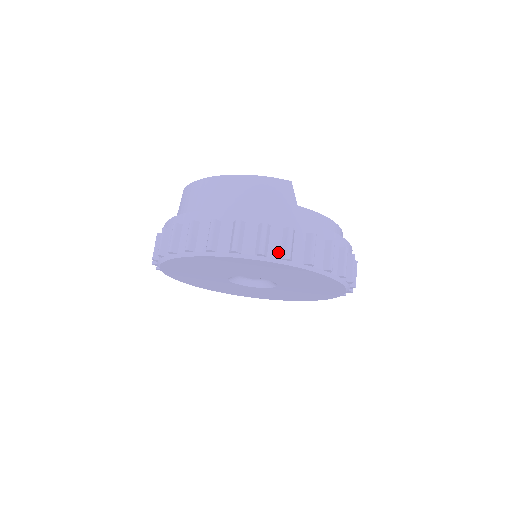
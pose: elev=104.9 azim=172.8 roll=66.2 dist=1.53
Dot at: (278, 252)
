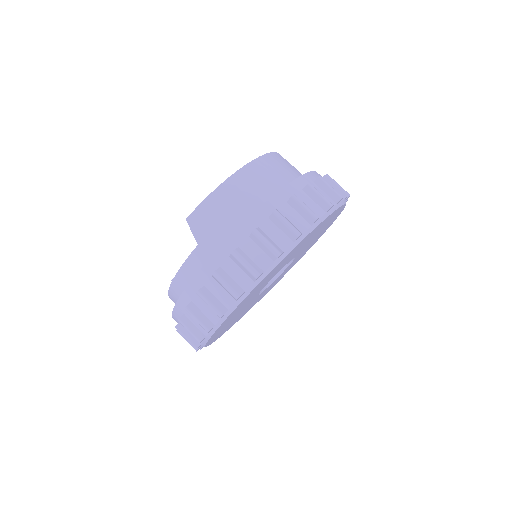
Dot at: occluded
